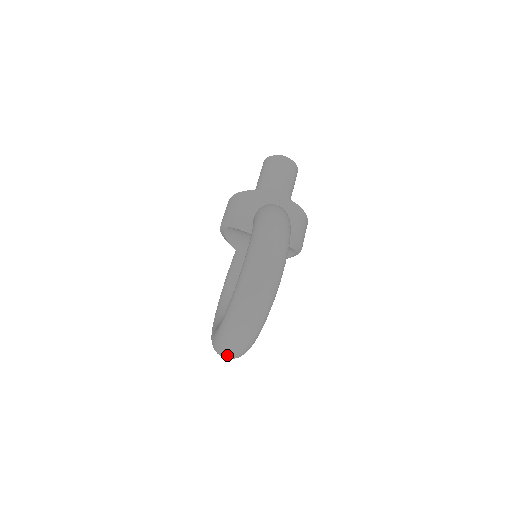
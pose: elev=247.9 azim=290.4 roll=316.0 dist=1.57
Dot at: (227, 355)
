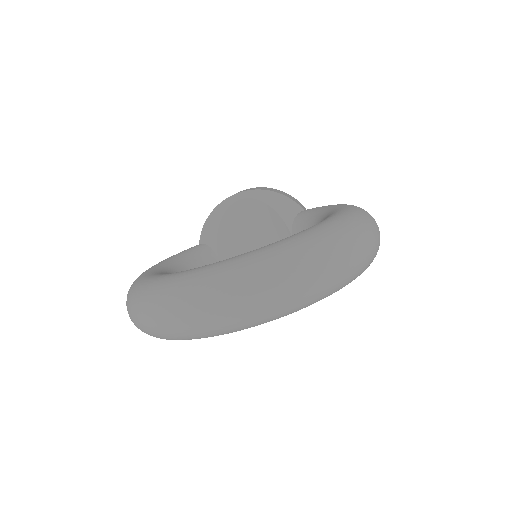
Dot at: (244, 296)
